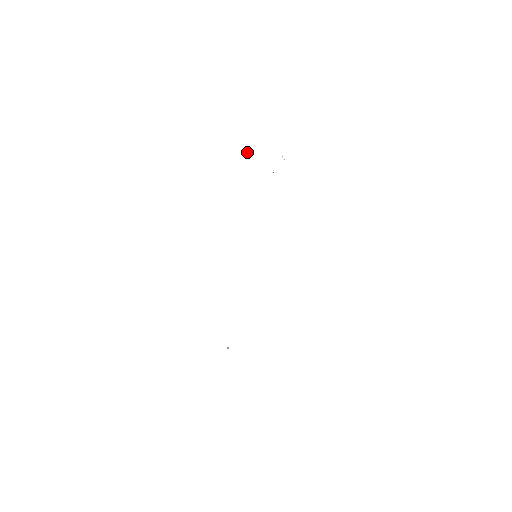
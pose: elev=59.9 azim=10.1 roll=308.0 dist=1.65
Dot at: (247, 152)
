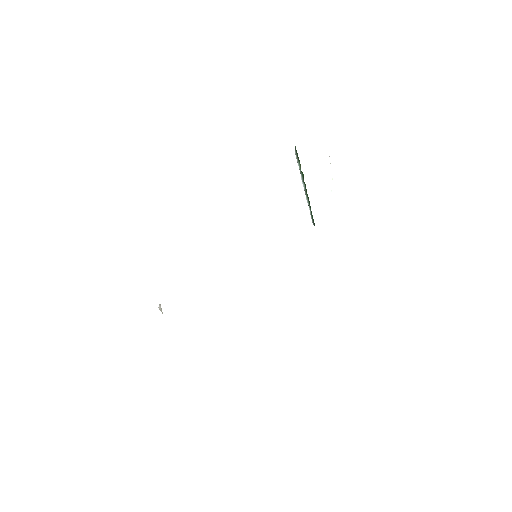
Dot at: (299, 166)
